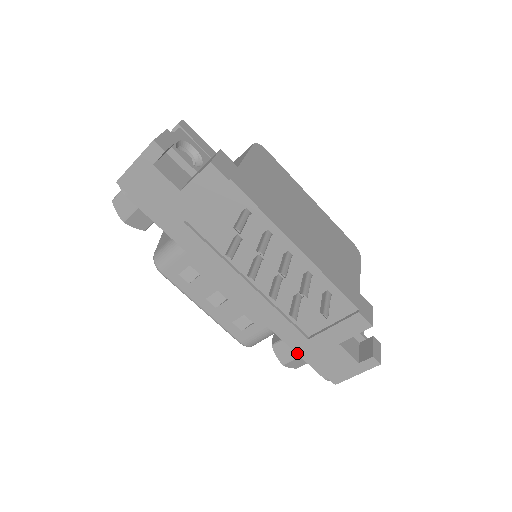
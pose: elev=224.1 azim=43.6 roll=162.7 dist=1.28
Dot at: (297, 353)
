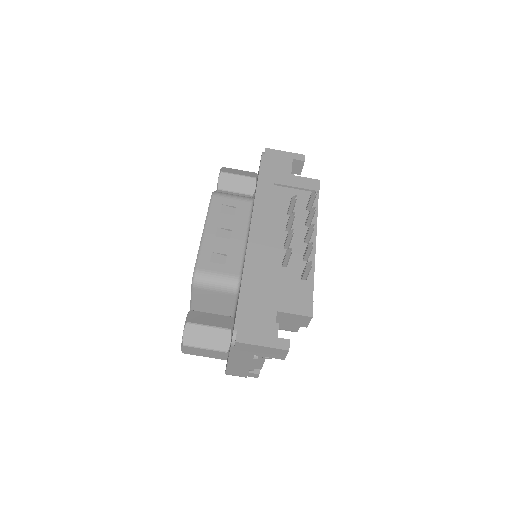
Dot at: (240, 295)
